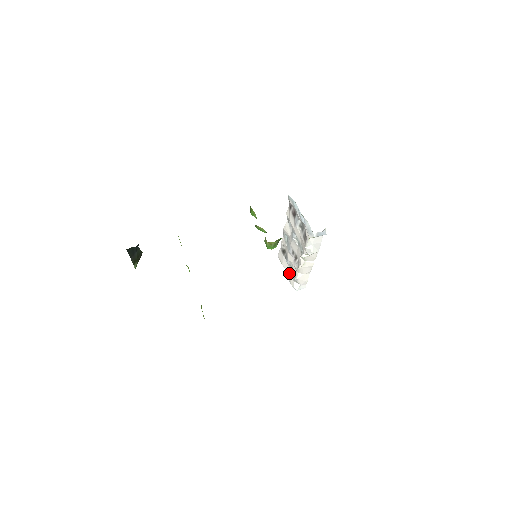
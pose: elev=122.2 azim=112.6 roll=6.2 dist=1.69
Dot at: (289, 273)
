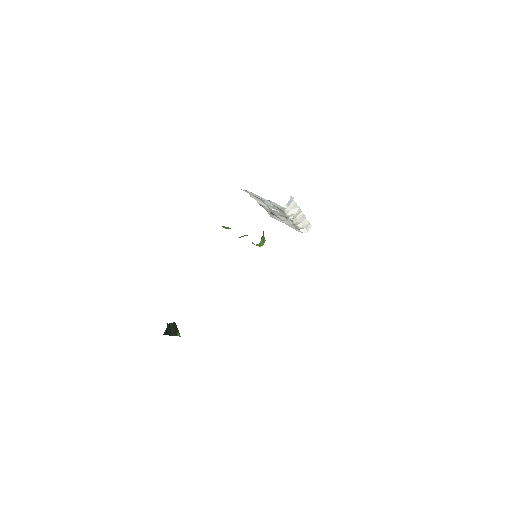
Dot at: occluded
